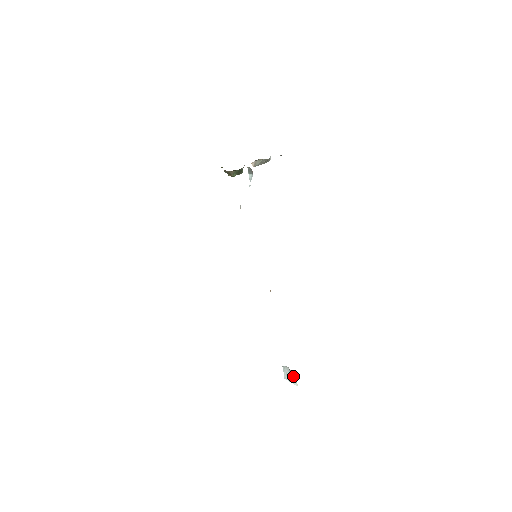
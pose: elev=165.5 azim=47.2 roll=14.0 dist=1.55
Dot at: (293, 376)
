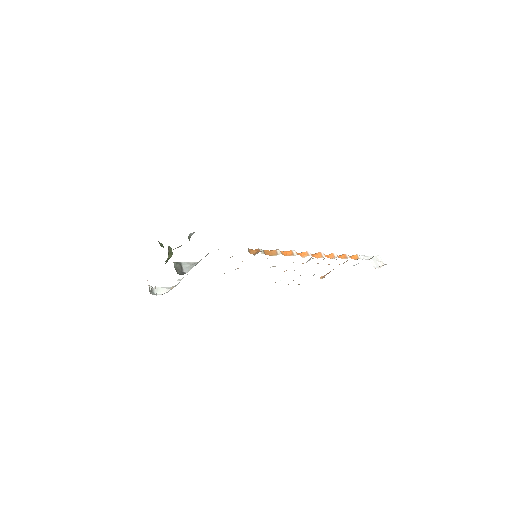
Dot at: occluded
